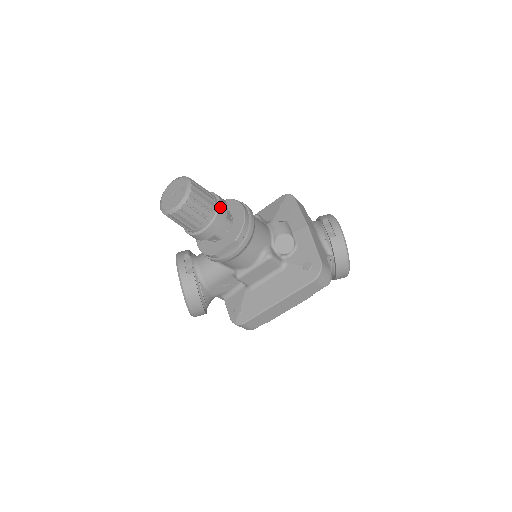
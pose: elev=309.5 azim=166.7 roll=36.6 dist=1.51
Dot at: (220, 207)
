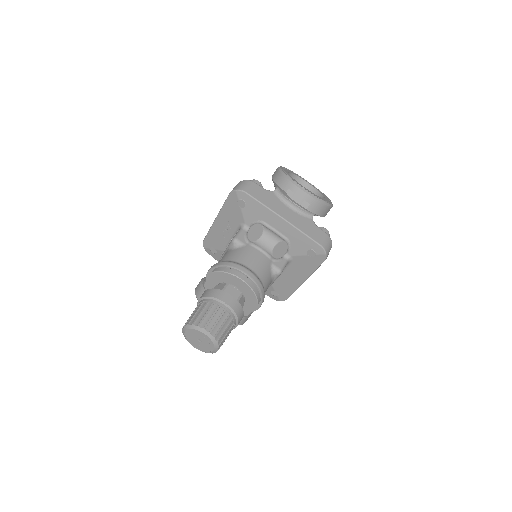
Dot at: (233, 308)
